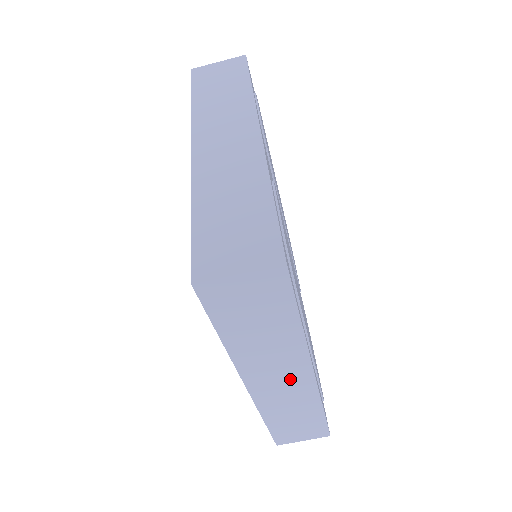
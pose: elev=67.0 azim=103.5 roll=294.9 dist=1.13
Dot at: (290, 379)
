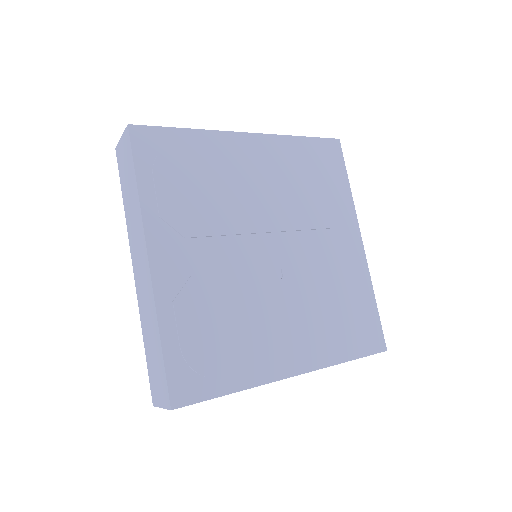
Dot at: occluded
